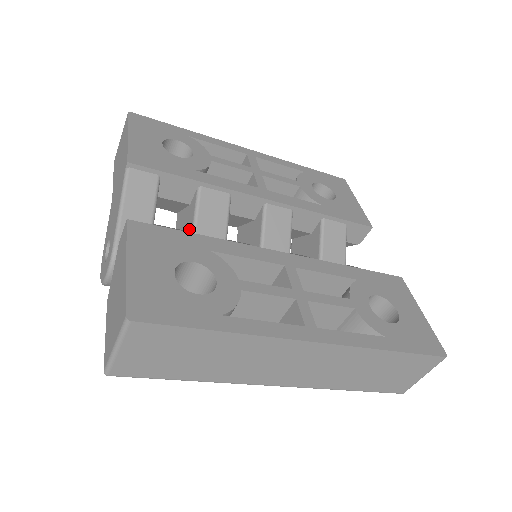
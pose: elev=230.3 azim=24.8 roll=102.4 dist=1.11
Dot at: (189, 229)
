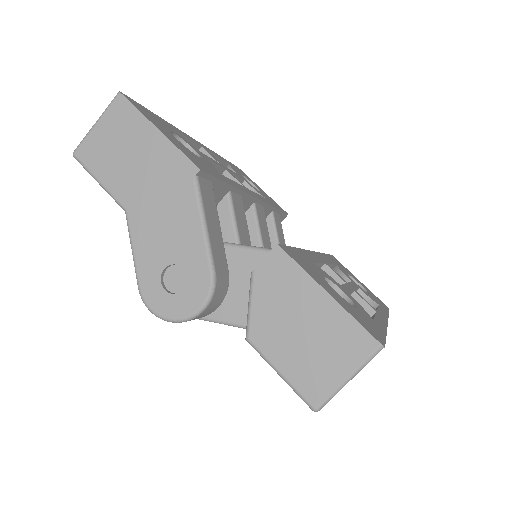
Dot at: (226, 239)
